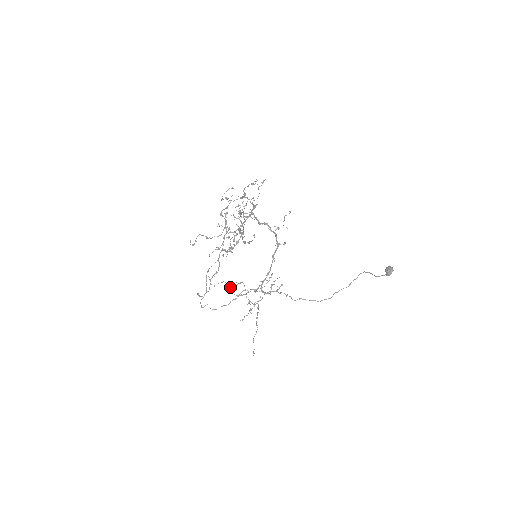
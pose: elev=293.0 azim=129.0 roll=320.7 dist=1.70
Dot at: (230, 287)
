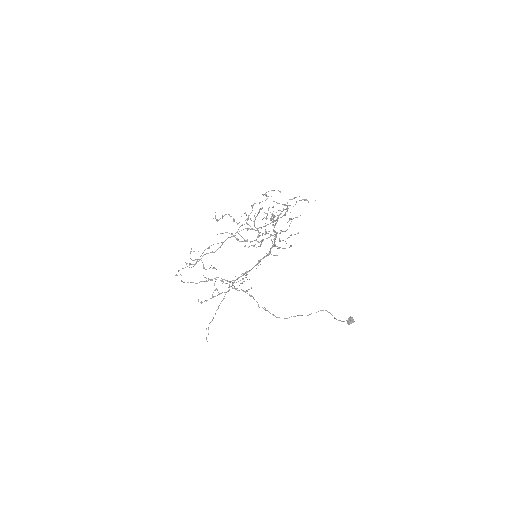
Dot at: (203, 267)
